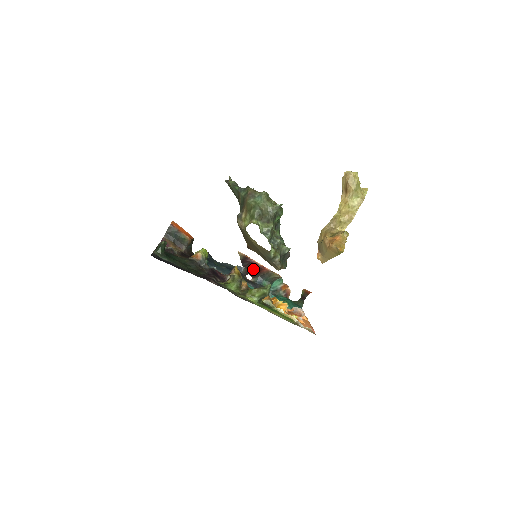
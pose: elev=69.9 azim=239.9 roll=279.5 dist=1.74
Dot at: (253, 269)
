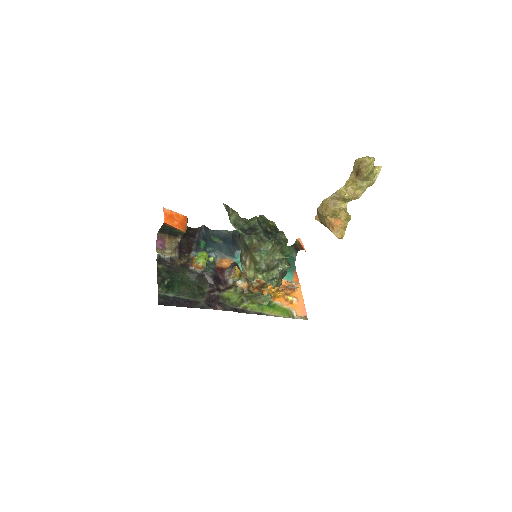
Dot at: occluded
